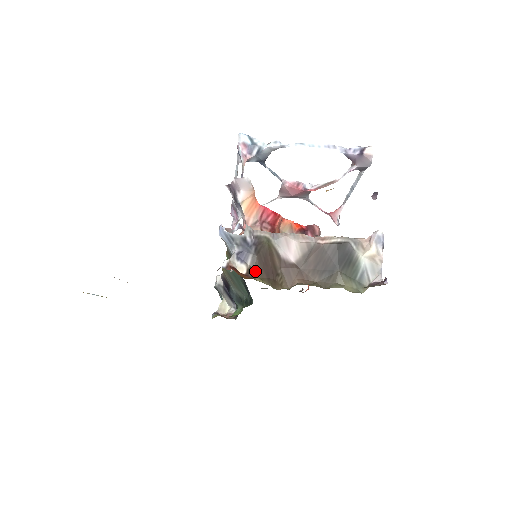
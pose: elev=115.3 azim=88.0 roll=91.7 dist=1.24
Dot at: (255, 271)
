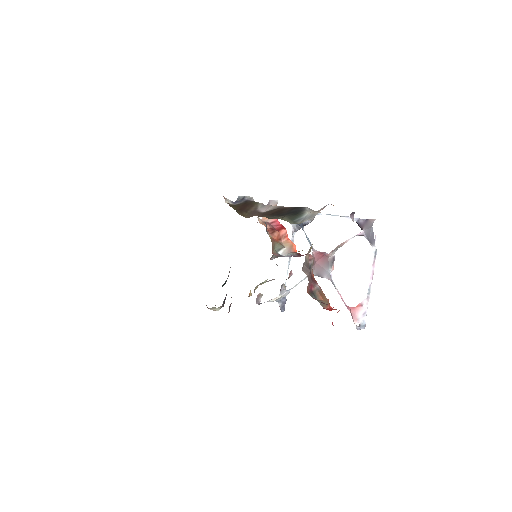
Dot at: (235, 206)
